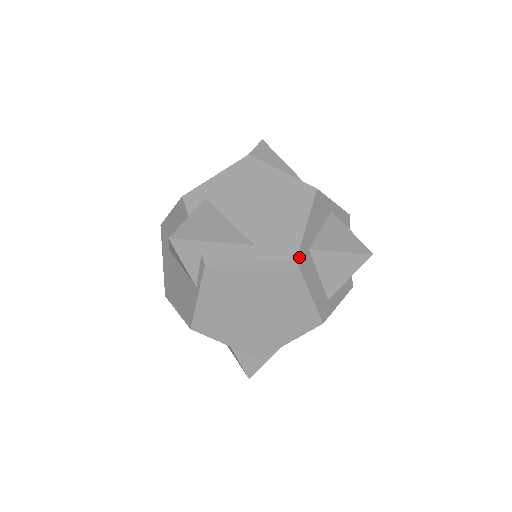
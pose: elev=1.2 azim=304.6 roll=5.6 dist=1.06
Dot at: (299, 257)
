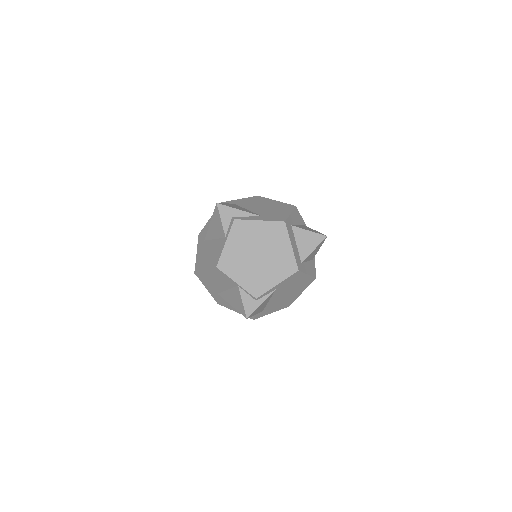
Dot at: (286, 222)
